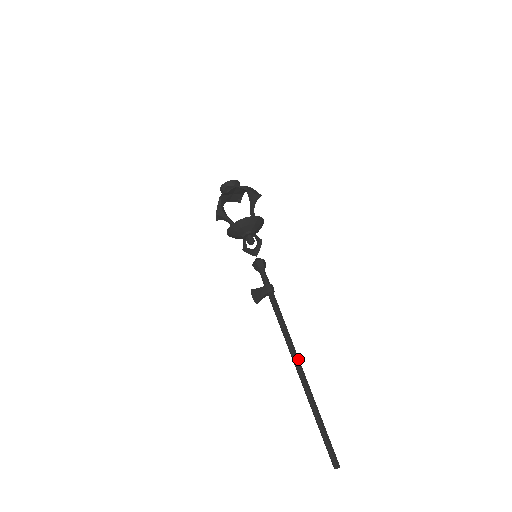
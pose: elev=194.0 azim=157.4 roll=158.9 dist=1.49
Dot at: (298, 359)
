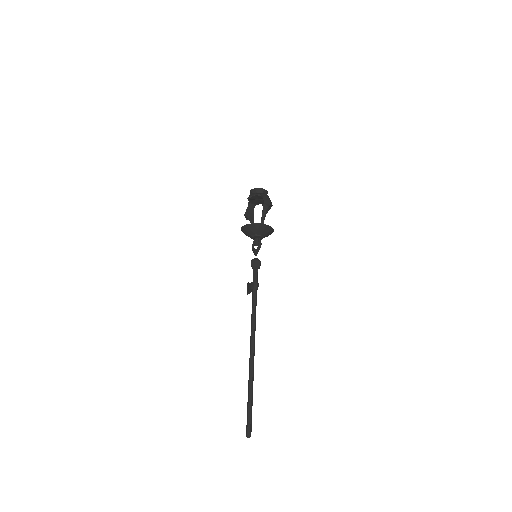
Dot at: (253, 347)
